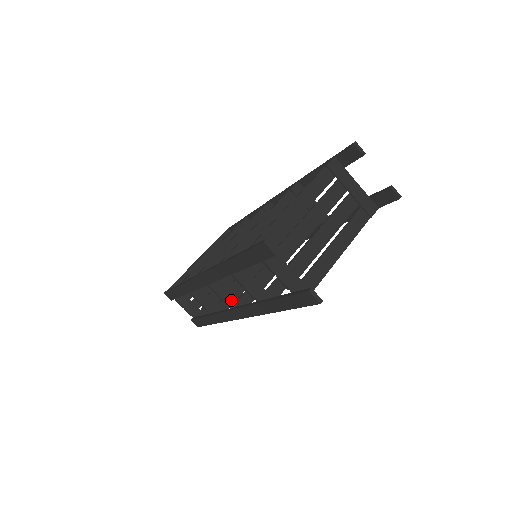
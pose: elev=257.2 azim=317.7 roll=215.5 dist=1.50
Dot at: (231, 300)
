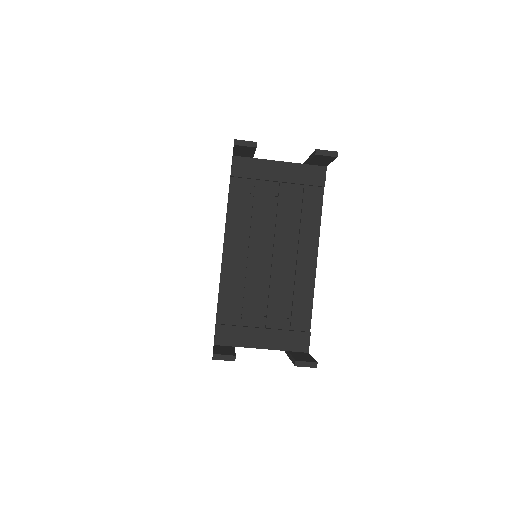
Dot at: occluded
